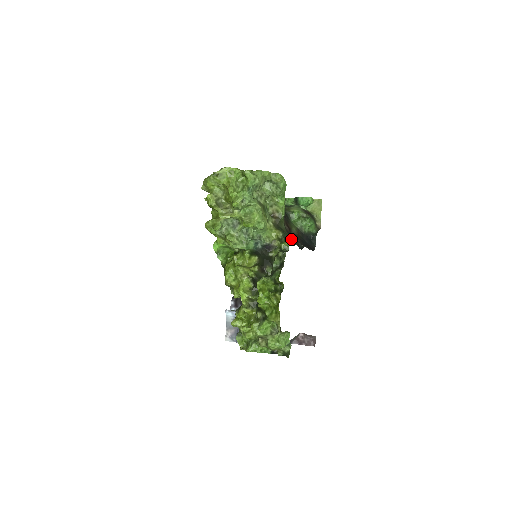
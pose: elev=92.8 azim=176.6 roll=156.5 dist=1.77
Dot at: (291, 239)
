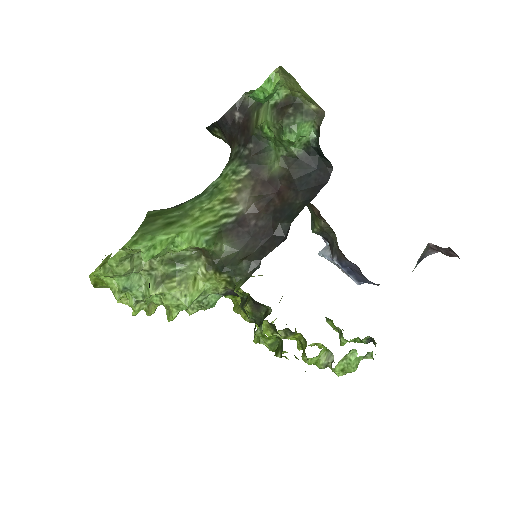
Dot at: (245, 265)
